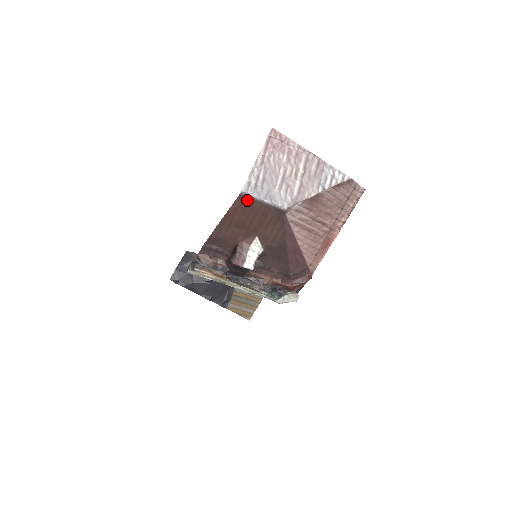
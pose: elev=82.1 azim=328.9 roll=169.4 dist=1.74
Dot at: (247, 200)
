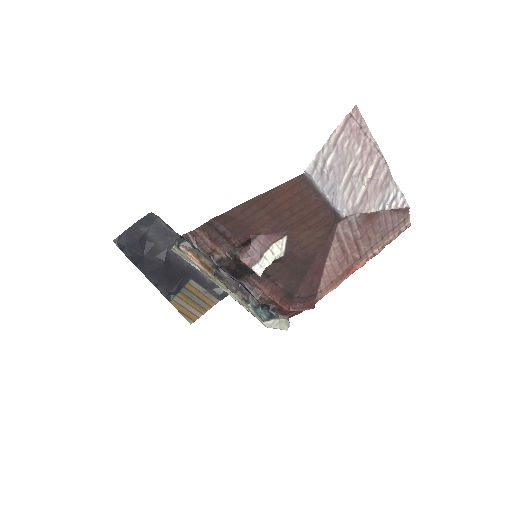
Dot at: (306, 185)
